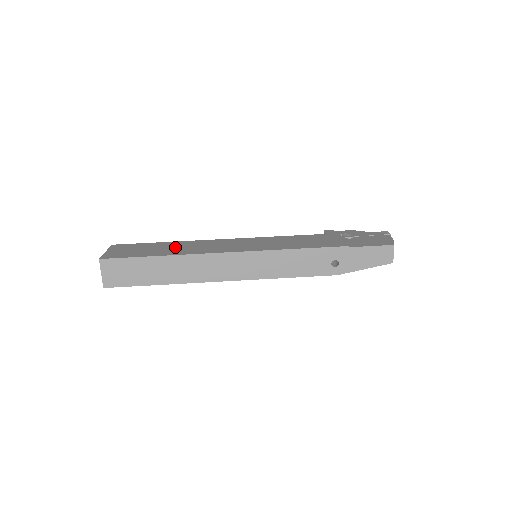
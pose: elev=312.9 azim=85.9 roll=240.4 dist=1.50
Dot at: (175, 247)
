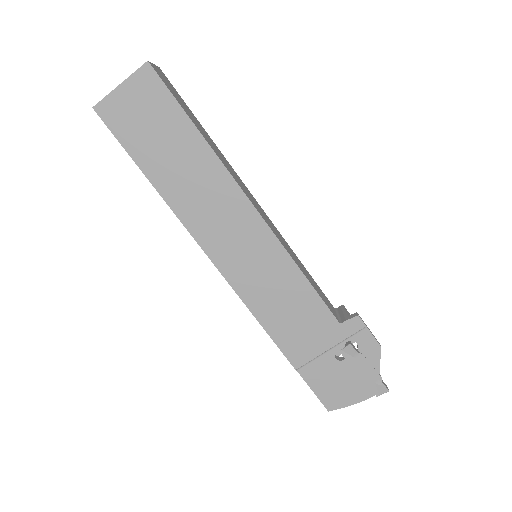
Dot at: (185, 168)
